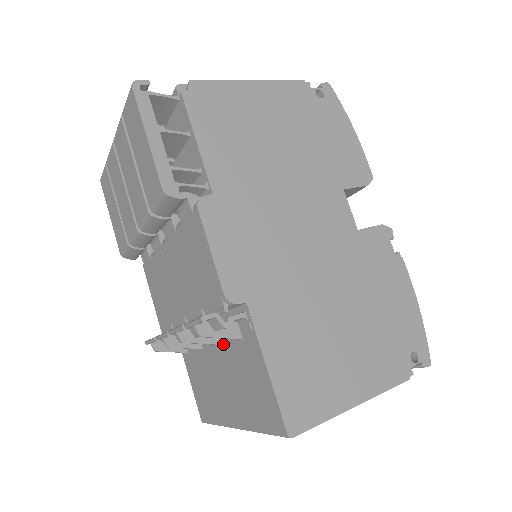
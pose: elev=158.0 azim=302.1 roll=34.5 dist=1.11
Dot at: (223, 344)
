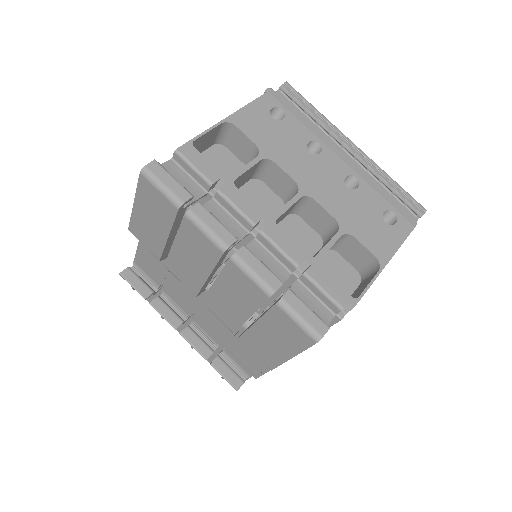
Dot at: occluded
